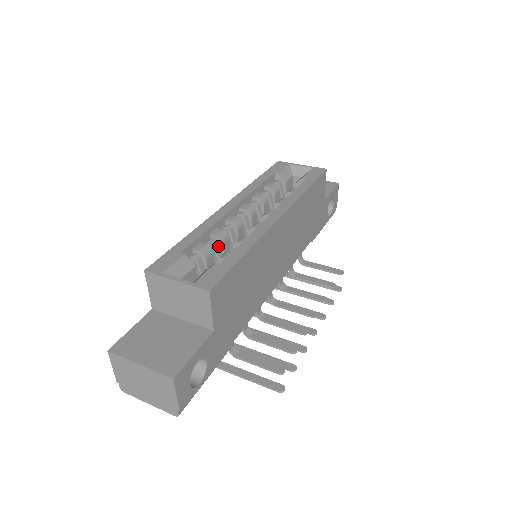
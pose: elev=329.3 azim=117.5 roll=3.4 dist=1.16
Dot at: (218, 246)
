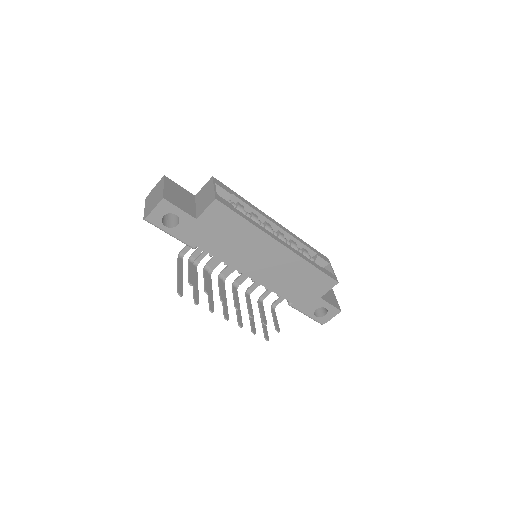
Dot at: occluded
